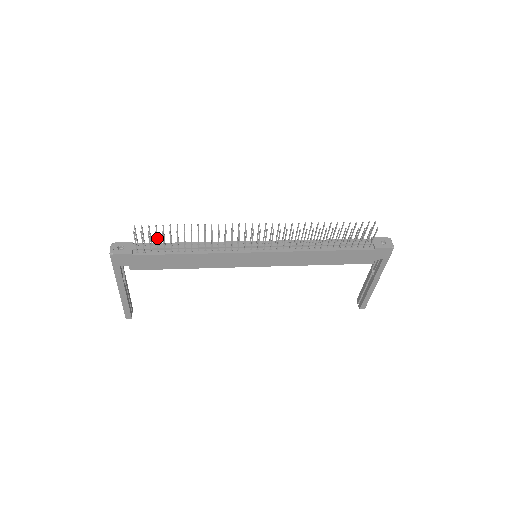
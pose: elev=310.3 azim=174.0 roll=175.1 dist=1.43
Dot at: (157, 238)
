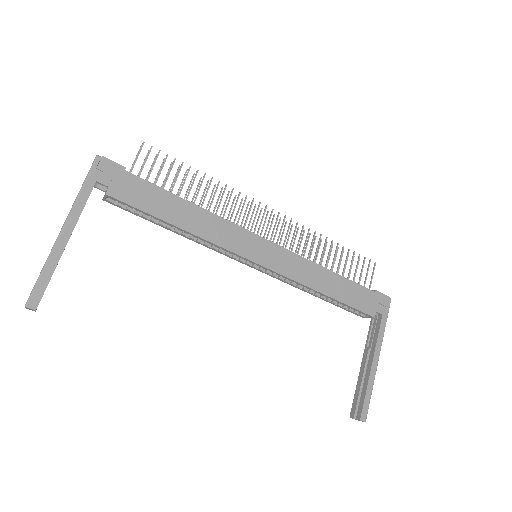
Dot at: (156, 177)
